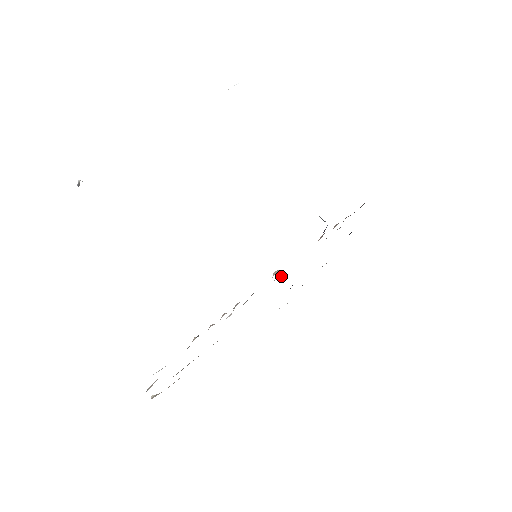
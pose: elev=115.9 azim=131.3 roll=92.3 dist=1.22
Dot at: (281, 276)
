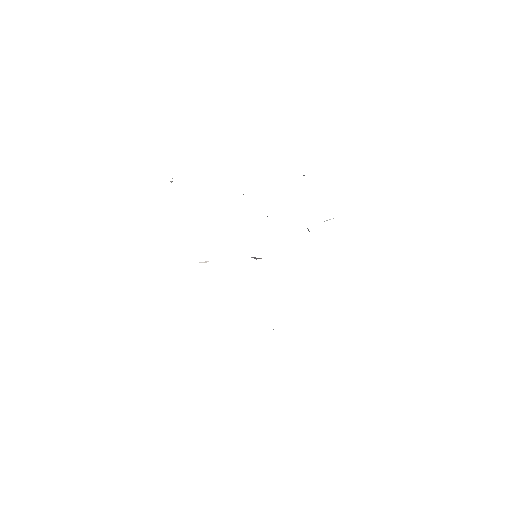
Dot at: (259, 258)
